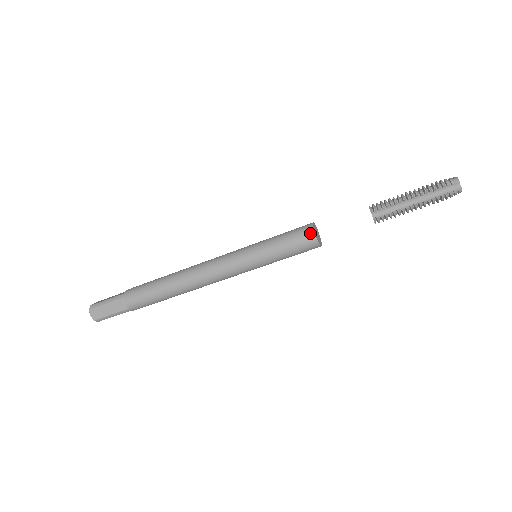
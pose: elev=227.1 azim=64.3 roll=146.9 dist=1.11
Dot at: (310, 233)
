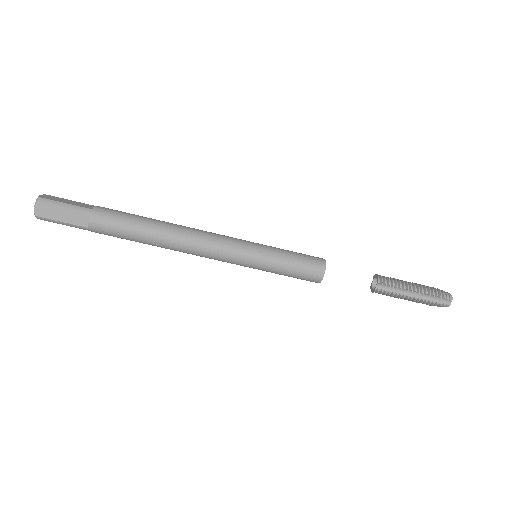
Dot at: (321, 270)
